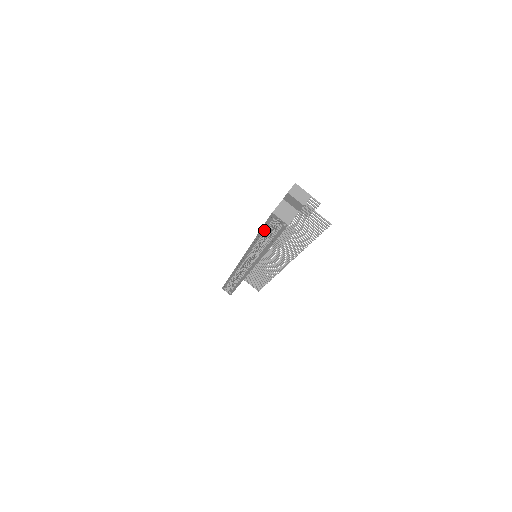
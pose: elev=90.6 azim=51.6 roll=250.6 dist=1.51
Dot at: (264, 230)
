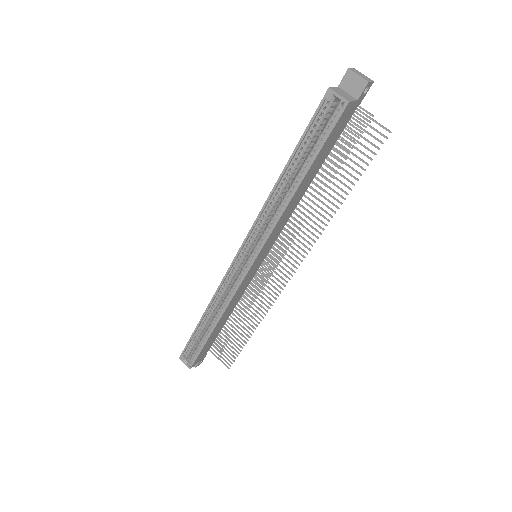
Dot at: (301, 146)
